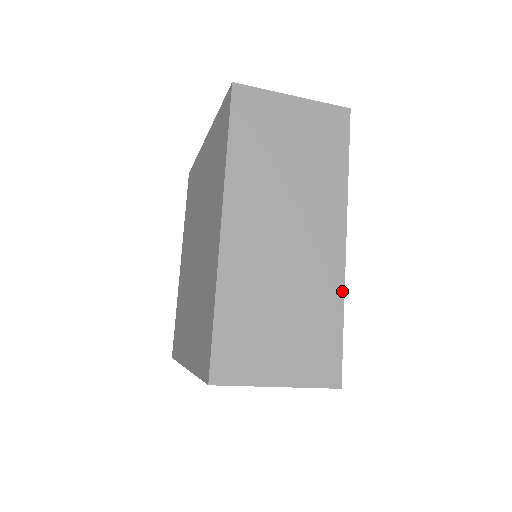
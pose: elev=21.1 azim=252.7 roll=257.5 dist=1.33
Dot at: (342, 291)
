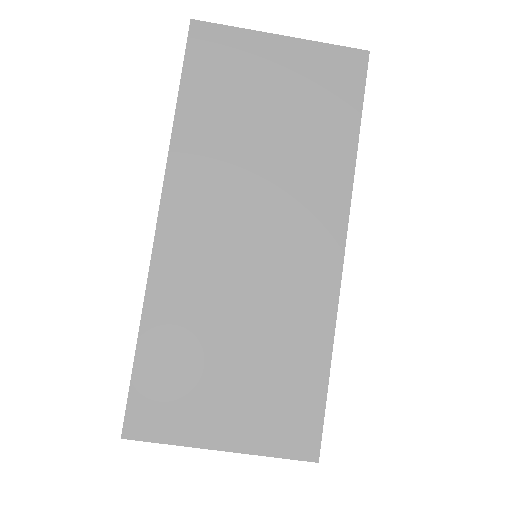
Dot at: (332, 320)
